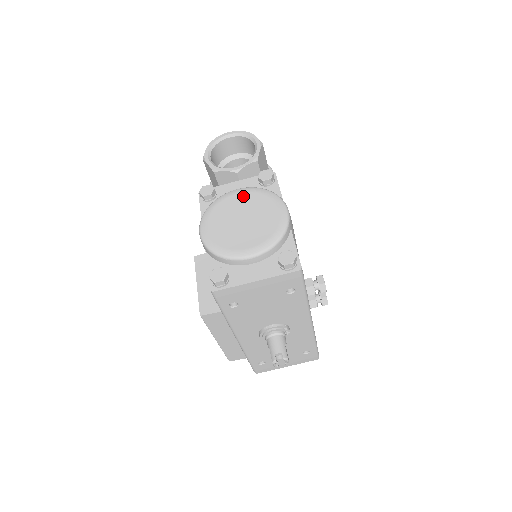
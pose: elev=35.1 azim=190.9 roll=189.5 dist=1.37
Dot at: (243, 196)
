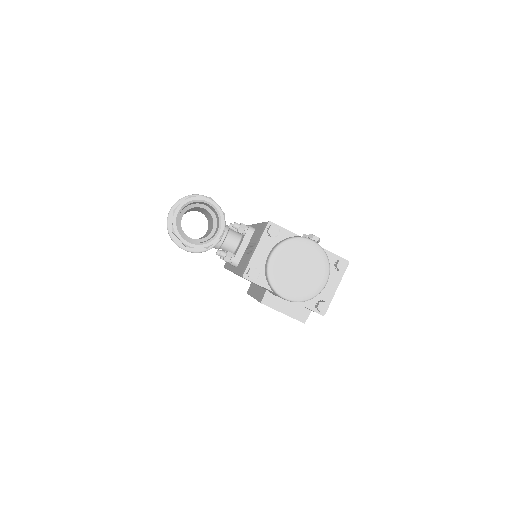
Dot at: (282, 257)
